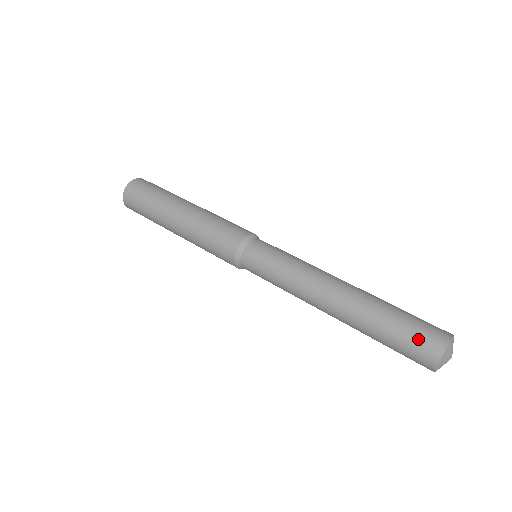
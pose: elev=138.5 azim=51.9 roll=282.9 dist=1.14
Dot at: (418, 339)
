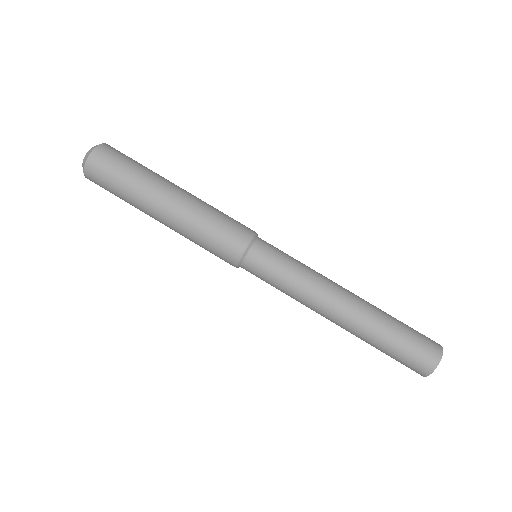
Dot at: occluded
